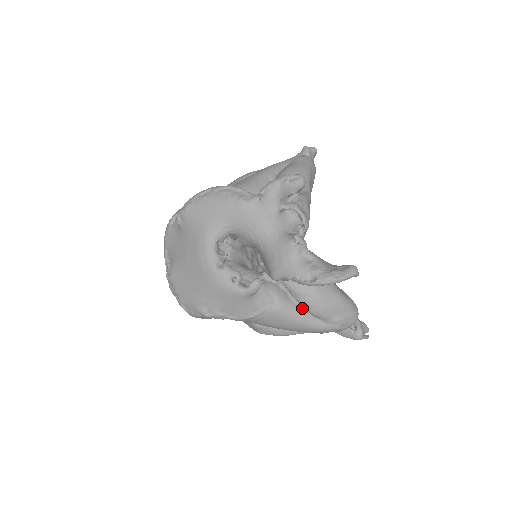
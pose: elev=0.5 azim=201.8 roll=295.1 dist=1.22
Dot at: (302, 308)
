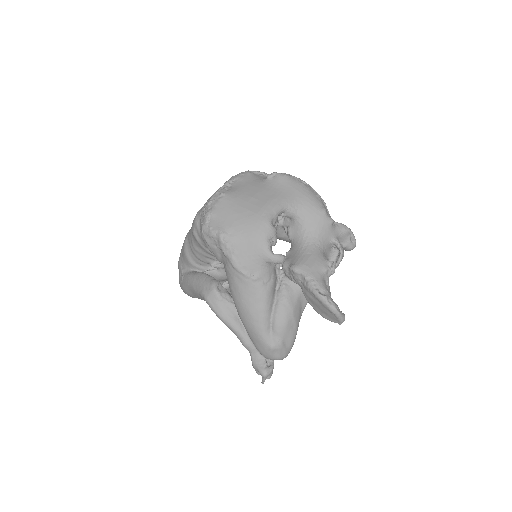
Dot at: (273, 309)
